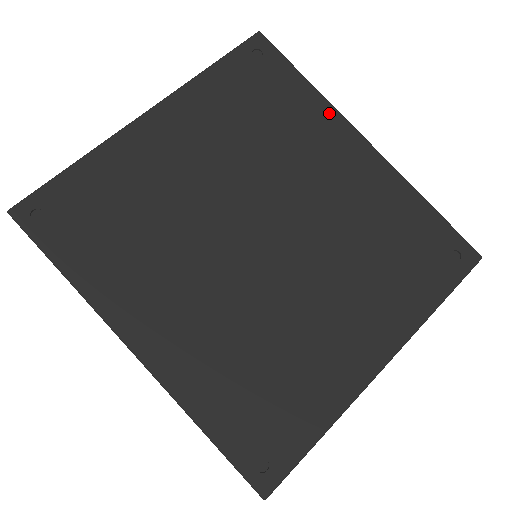
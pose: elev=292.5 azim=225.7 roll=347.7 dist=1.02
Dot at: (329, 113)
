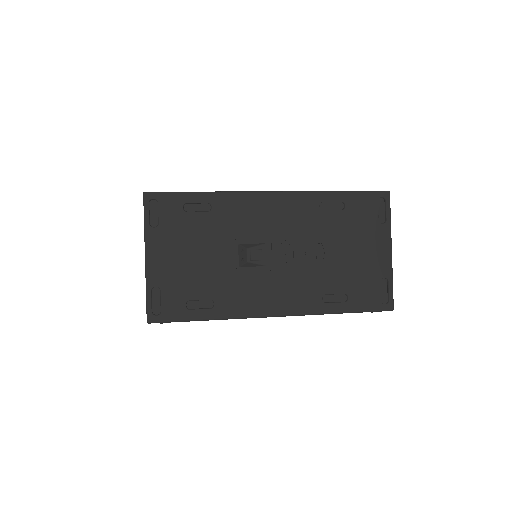
Dot at: occluded
